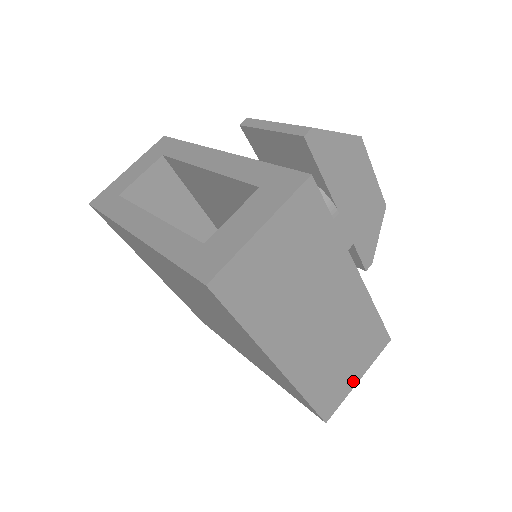
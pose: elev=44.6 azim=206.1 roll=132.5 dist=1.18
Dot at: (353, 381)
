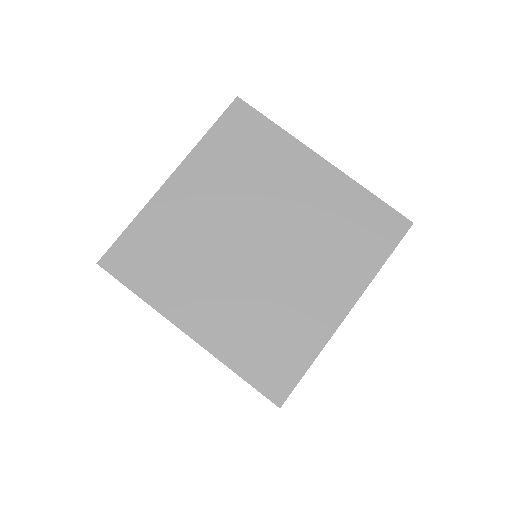
Dot at: occluded
